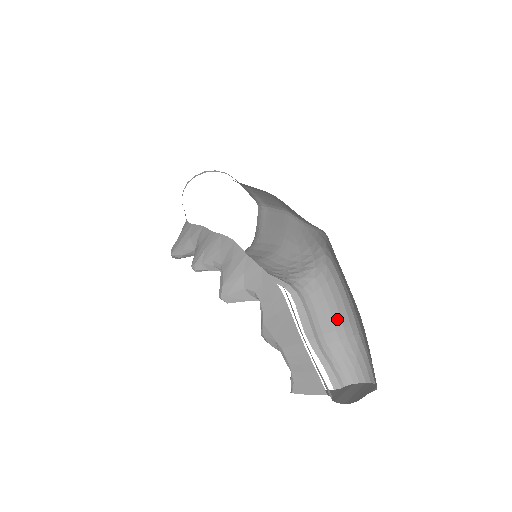
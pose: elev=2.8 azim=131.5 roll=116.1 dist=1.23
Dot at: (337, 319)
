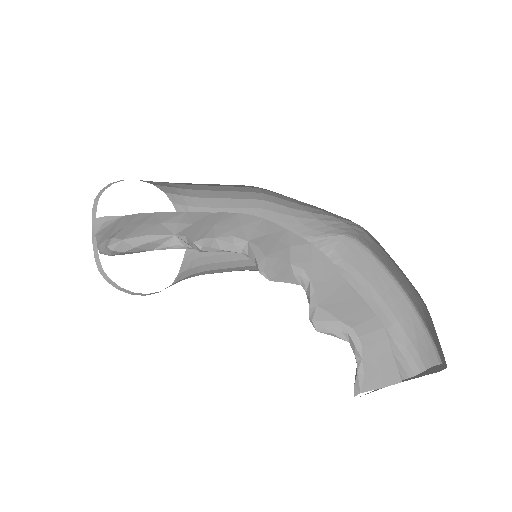
Dot at: occluded
